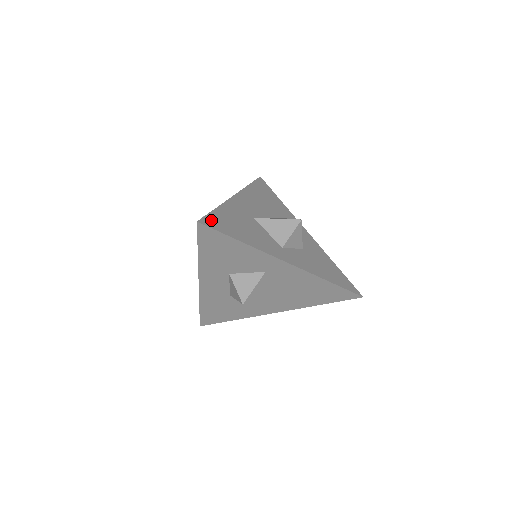
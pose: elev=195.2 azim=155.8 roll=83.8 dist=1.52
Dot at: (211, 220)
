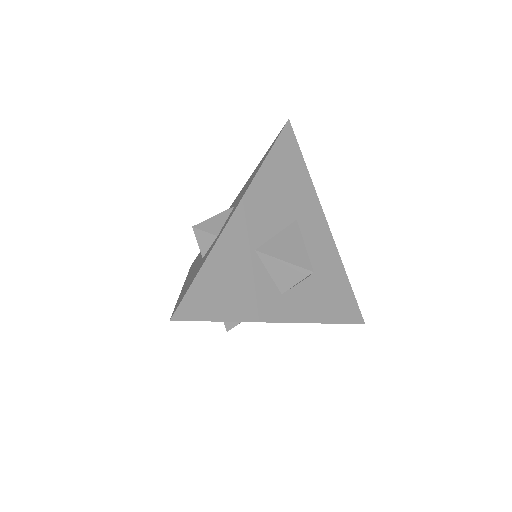
Dot at: (190, 302)
